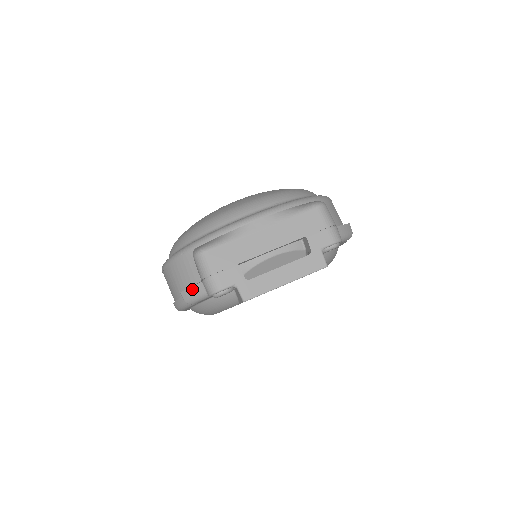
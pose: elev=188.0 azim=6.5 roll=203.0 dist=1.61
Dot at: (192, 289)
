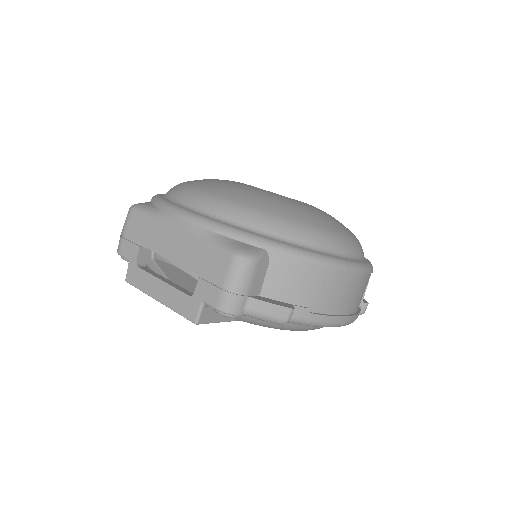
Dot at: occluded
